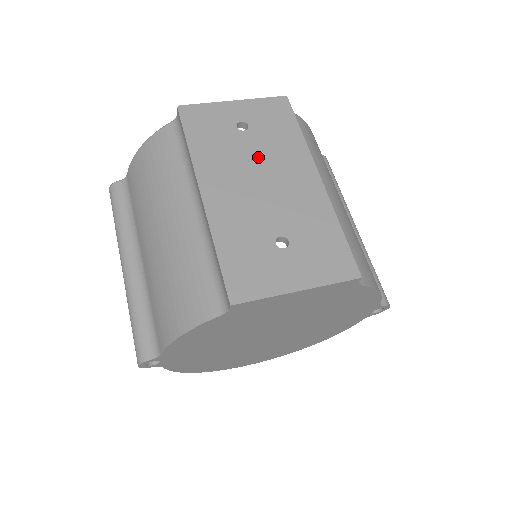
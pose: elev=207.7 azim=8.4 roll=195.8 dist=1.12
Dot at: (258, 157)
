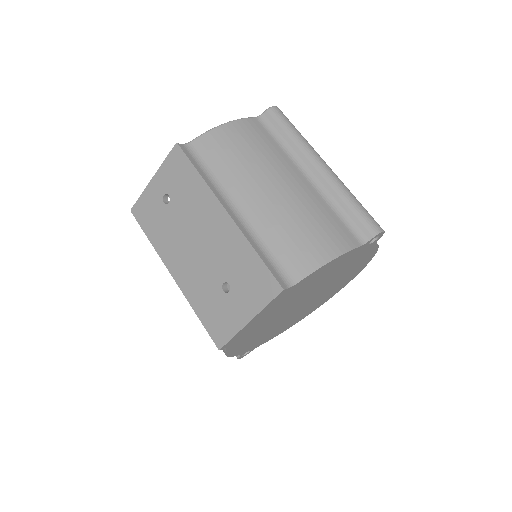
Dot at: (185, 221)
